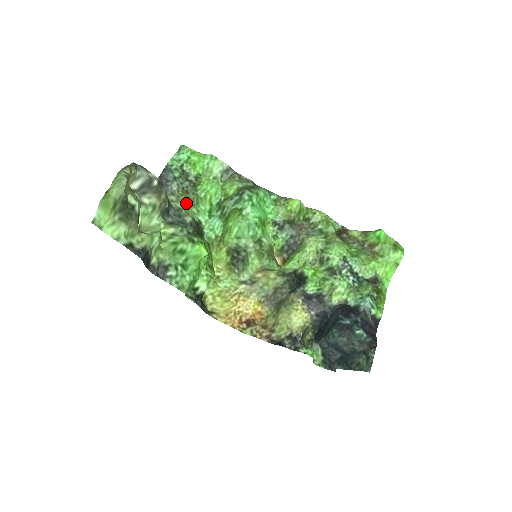
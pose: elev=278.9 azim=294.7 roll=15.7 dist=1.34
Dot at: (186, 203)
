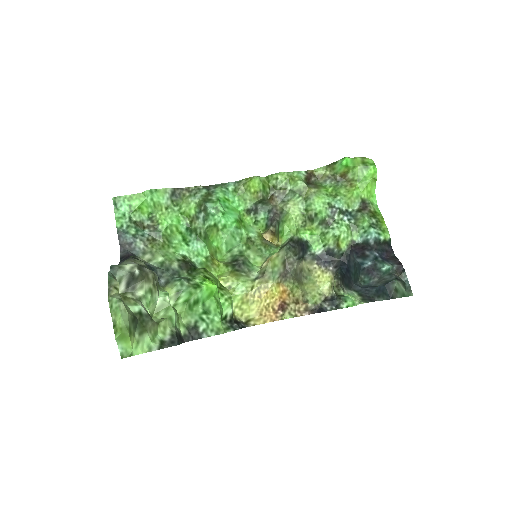
Dot at: (161, 251)
